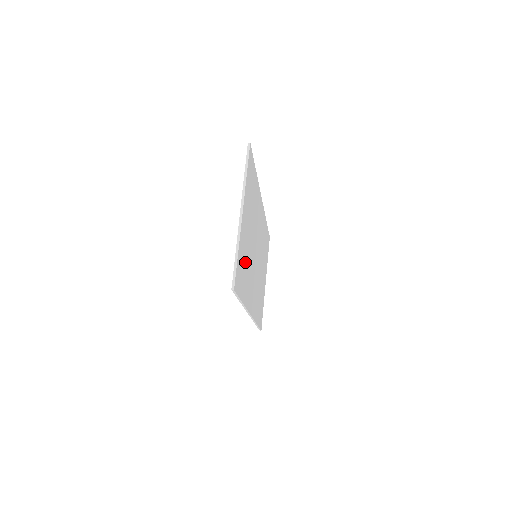
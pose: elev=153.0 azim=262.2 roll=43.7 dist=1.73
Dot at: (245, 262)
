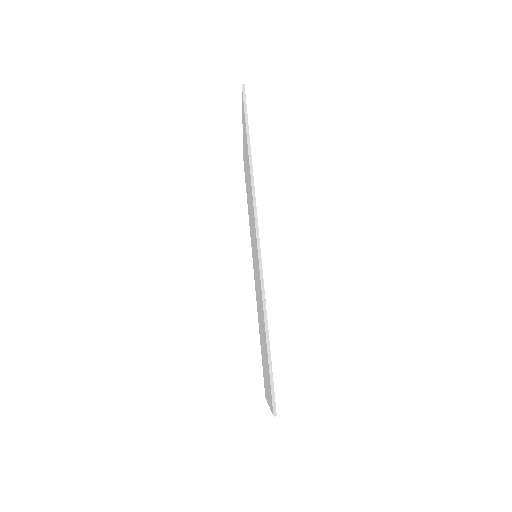
Dot at: occluded
